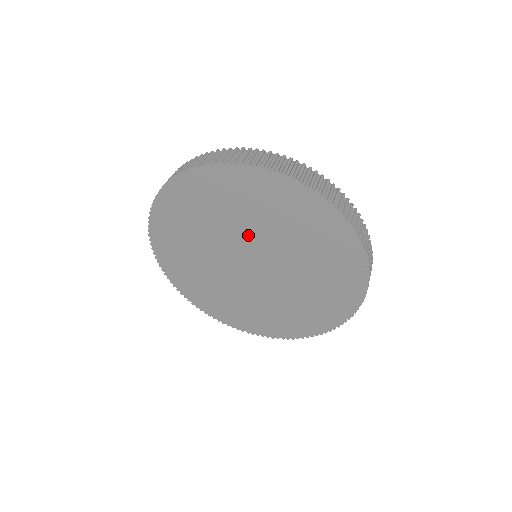
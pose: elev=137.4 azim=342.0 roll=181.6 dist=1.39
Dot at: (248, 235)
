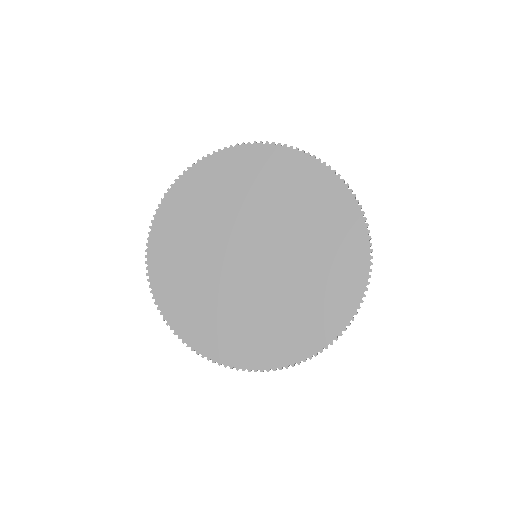
Dot at: (238, 222)
